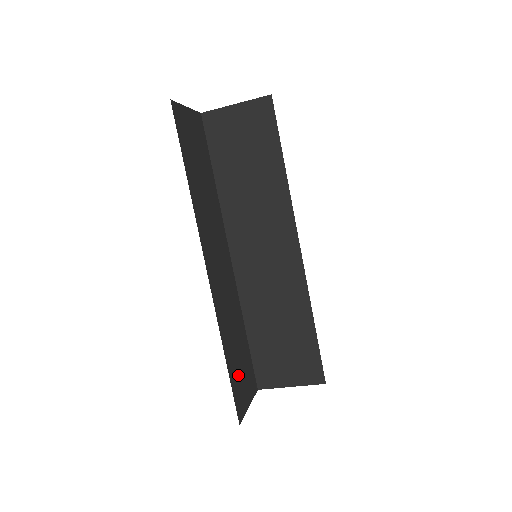
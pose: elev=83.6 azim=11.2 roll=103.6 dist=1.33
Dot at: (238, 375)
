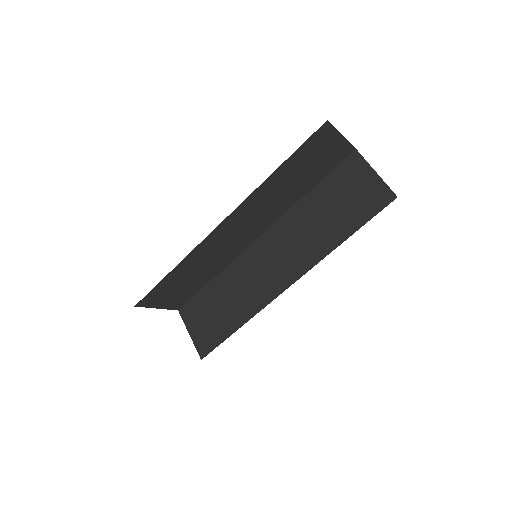
Dot at: (170, 288)
